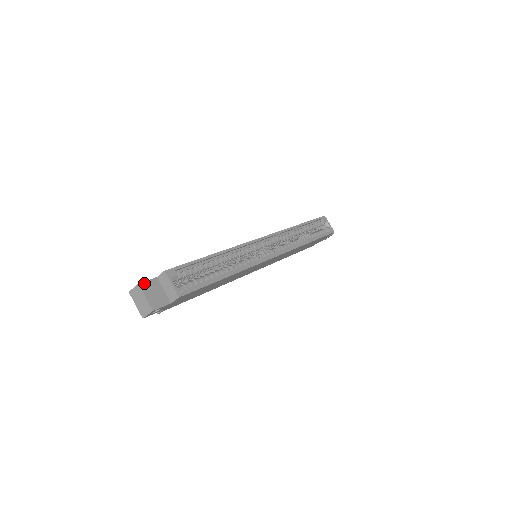
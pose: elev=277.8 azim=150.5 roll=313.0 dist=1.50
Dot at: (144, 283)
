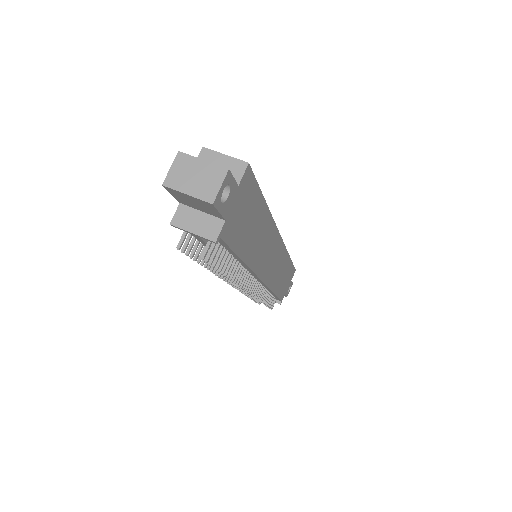
Dot at: (184, 157)
